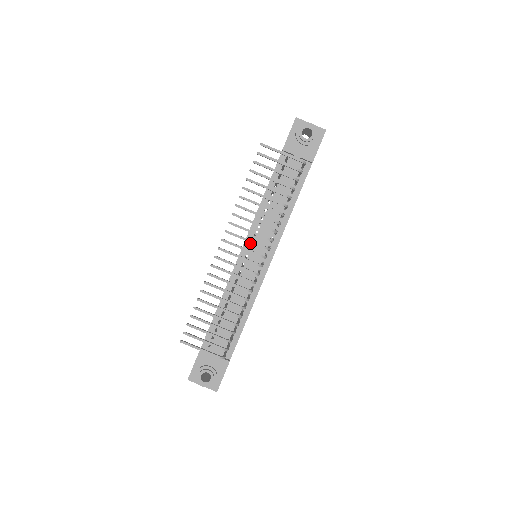
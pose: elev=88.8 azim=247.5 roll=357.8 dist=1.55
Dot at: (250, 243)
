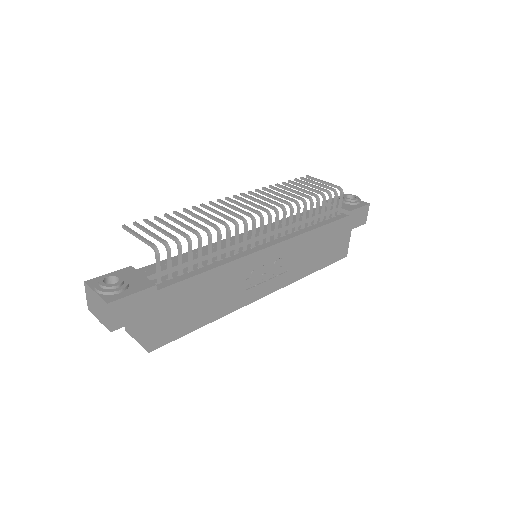
Dot at: (258, 231)
